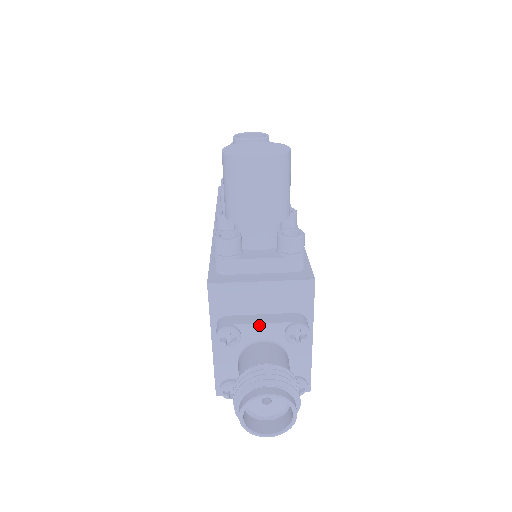
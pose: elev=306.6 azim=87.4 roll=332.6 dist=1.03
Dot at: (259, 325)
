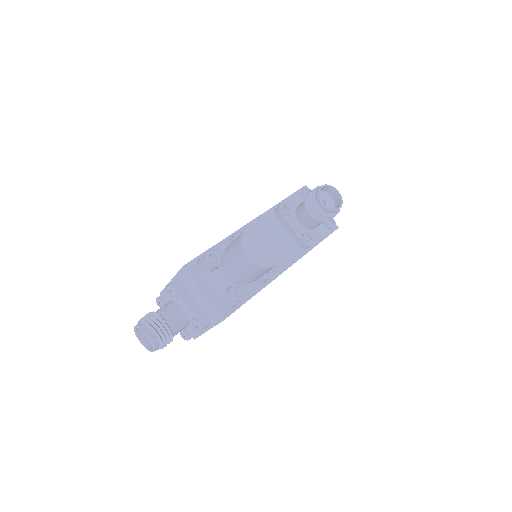
Dot at: (187, 304)
